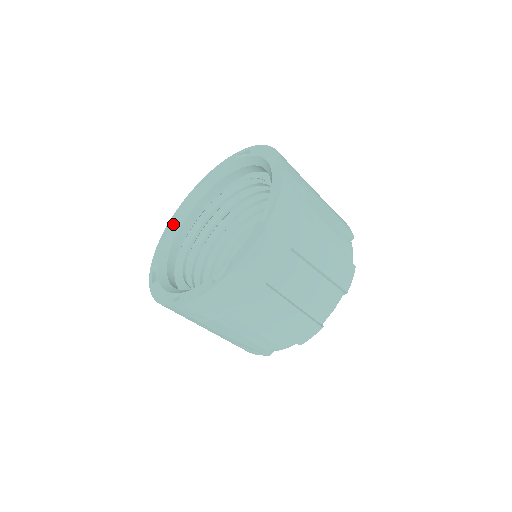
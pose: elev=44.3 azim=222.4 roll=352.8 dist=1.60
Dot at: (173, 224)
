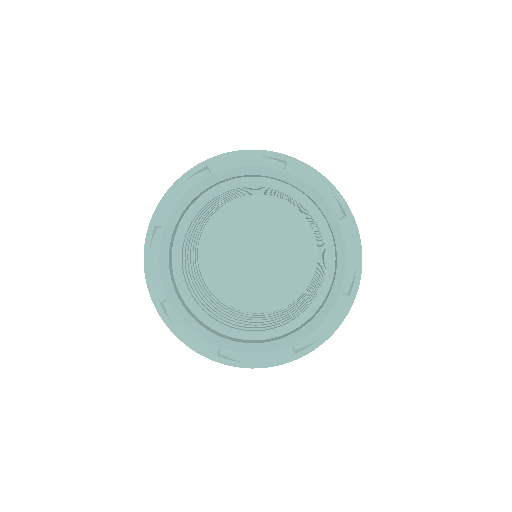
Dot at: (208, 177)
